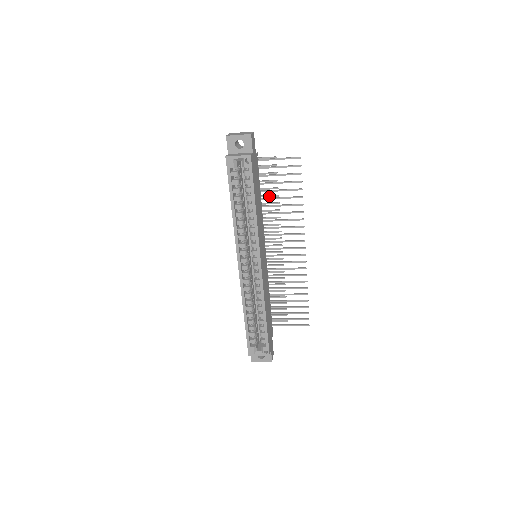
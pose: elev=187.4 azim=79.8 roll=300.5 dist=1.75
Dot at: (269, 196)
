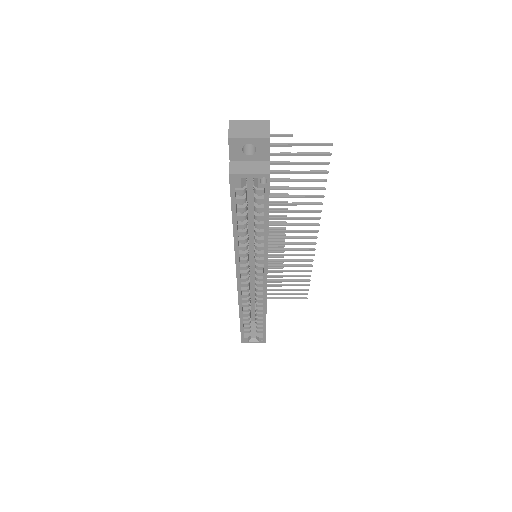
Dot at: occluded
